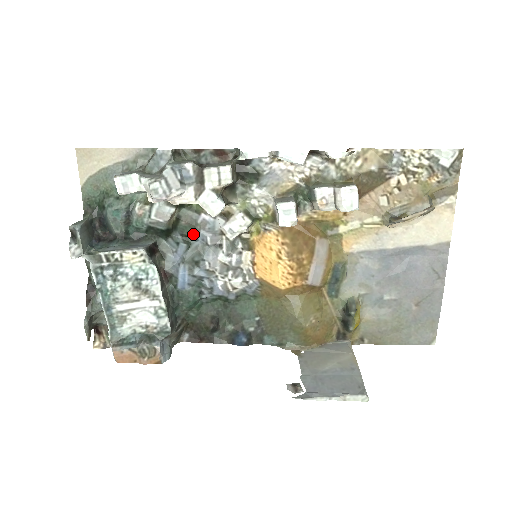
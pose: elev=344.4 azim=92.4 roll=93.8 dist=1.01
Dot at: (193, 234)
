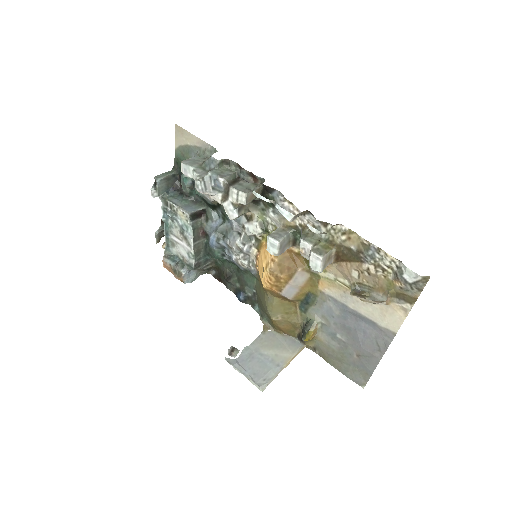
Dot at: (228, 217)
